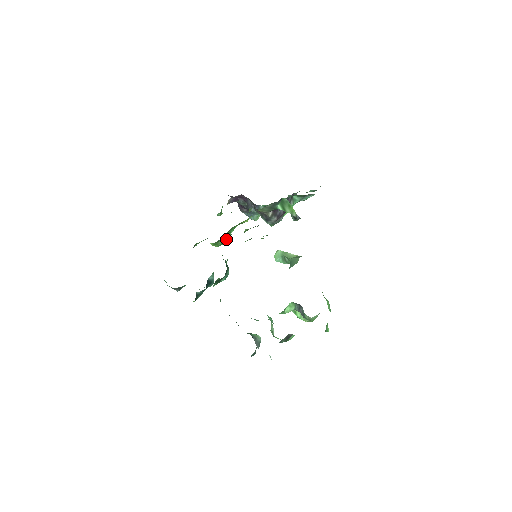
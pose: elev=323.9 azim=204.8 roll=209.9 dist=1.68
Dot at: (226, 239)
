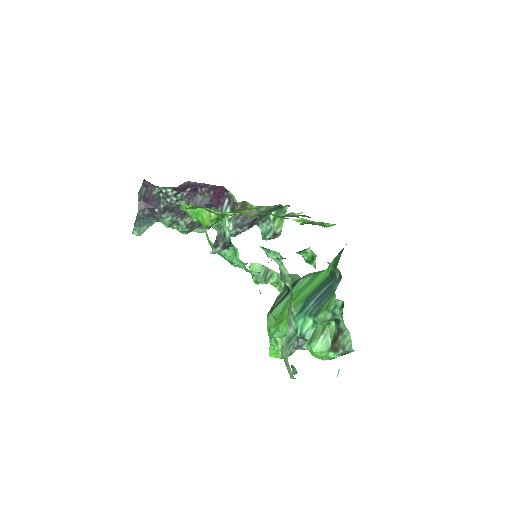
Dot at: occluded
